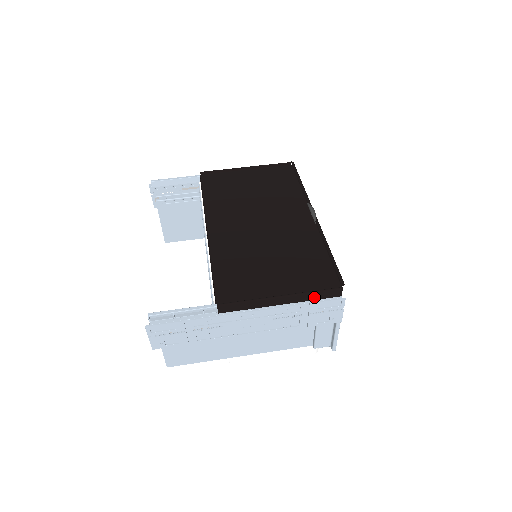
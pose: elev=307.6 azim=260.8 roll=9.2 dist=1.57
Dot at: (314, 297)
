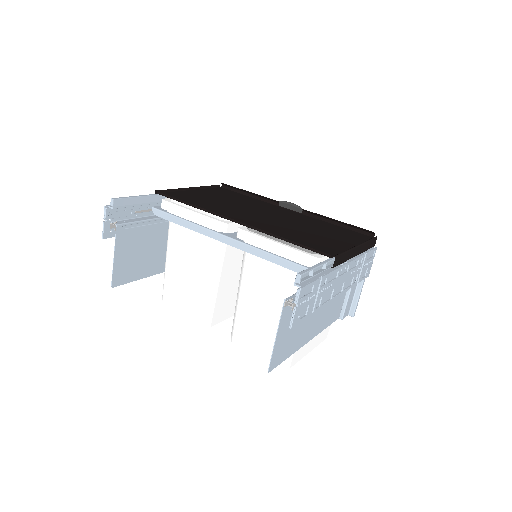
Dot at: (367, 247)
